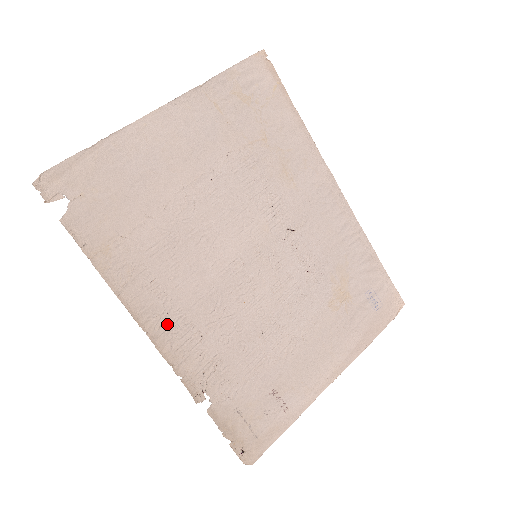
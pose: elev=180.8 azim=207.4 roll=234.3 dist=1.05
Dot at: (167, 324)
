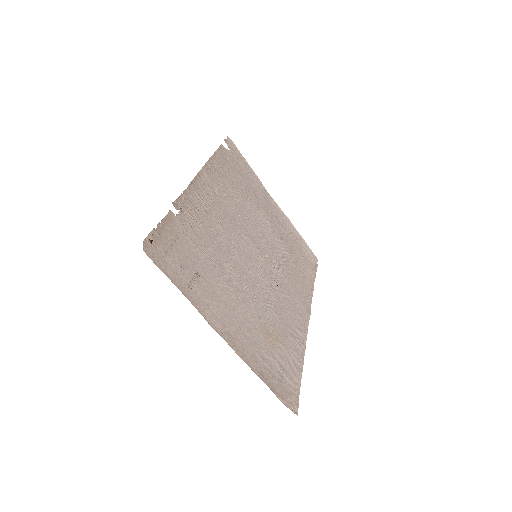
Dot at: (205, 190)
